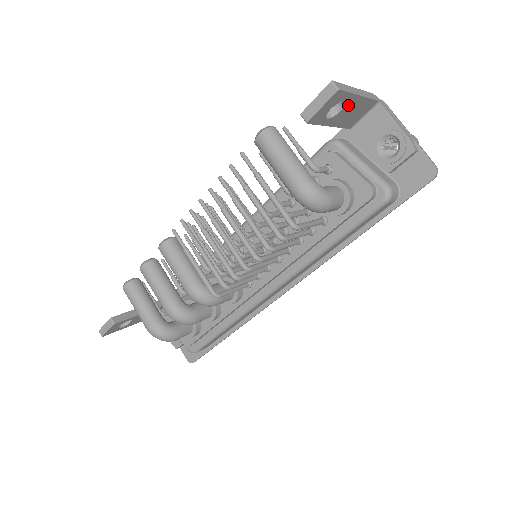
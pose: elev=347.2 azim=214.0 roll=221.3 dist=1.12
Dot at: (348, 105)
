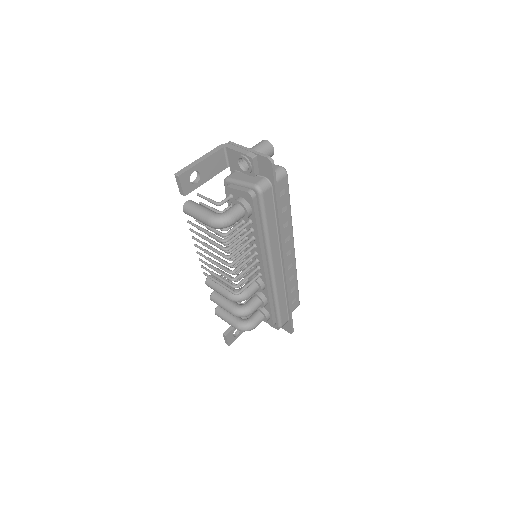
Dot at: (201, 169)
